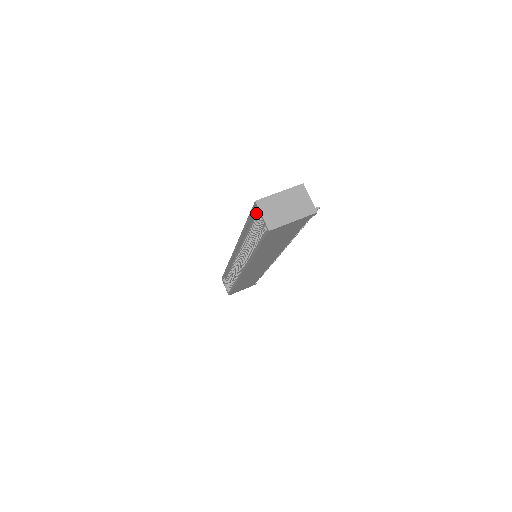
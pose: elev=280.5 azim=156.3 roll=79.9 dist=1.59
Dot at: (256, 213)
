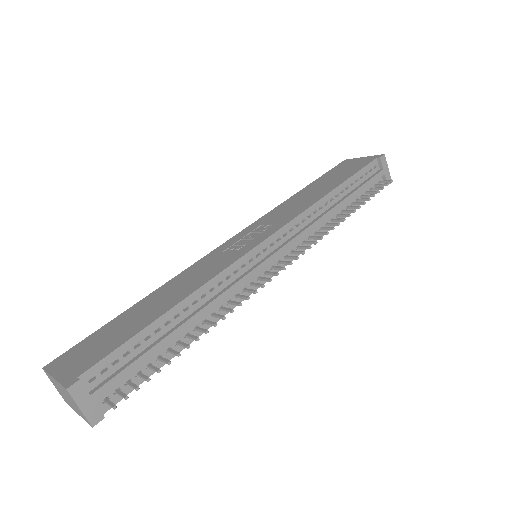
Dot at: occluded
